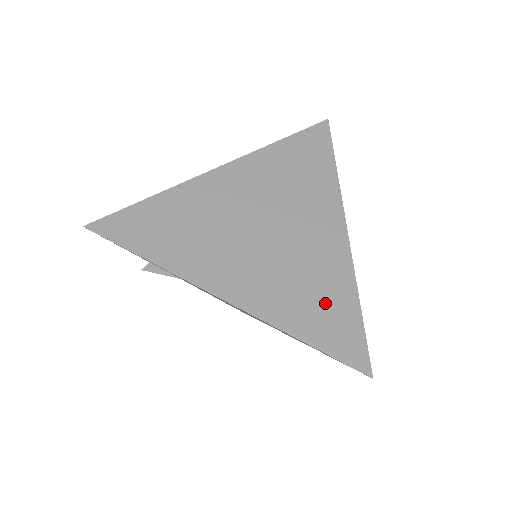
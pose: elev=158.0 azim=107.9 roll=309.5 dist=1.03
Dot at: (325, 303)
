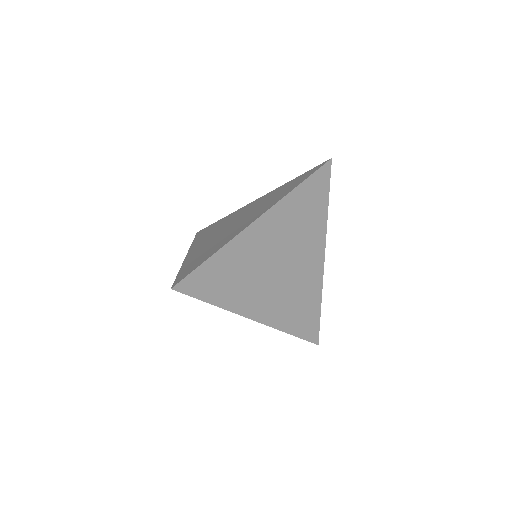
Dot at: (305, 310)
